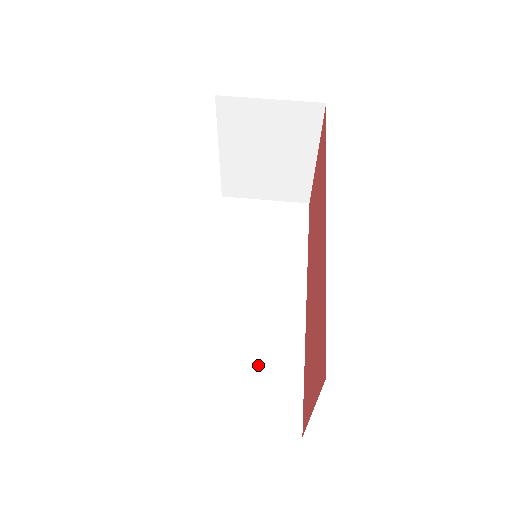
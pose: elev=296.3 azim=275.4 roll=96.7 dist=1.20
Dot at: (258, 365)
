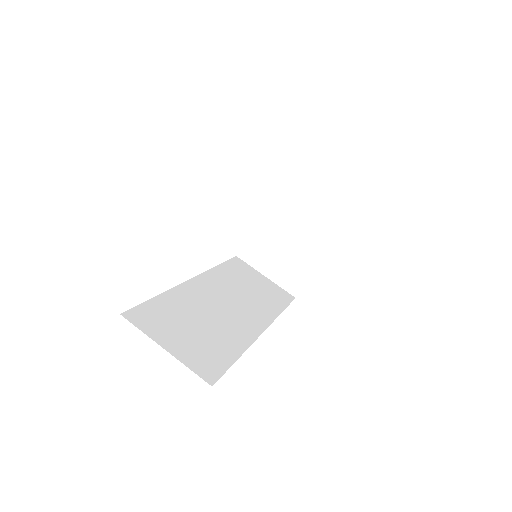
Dot at: (205, 332)
